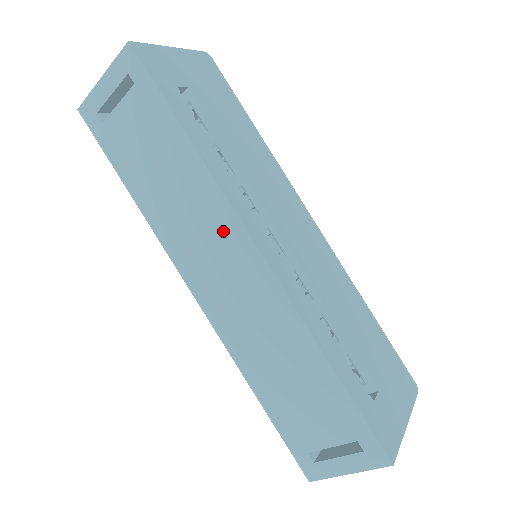
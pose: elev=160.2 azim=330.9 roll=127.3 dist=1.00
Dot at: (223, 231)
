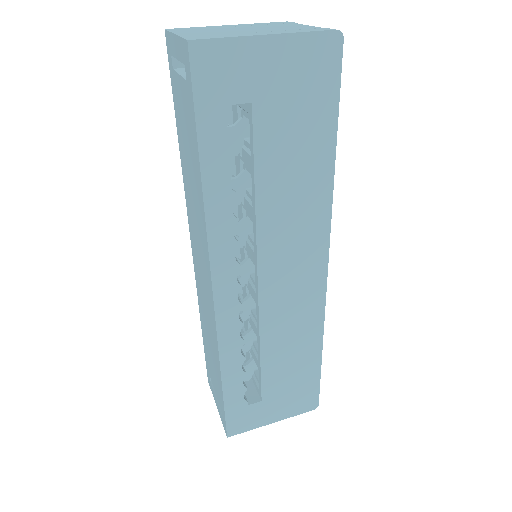
Dot at: (204, 251)
